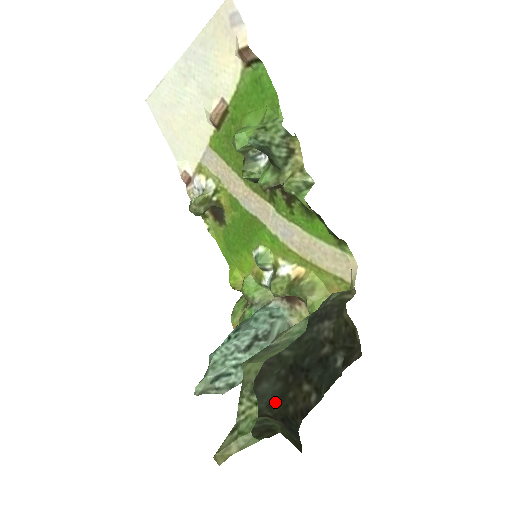
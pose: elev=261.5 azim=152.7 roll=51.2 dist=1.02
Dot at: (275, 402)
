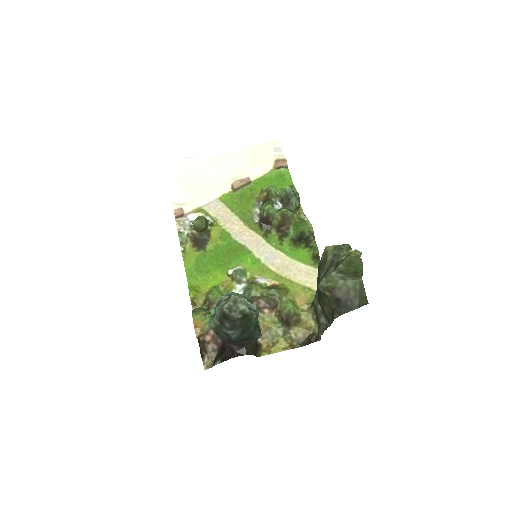
Dot at: (325, 295)
